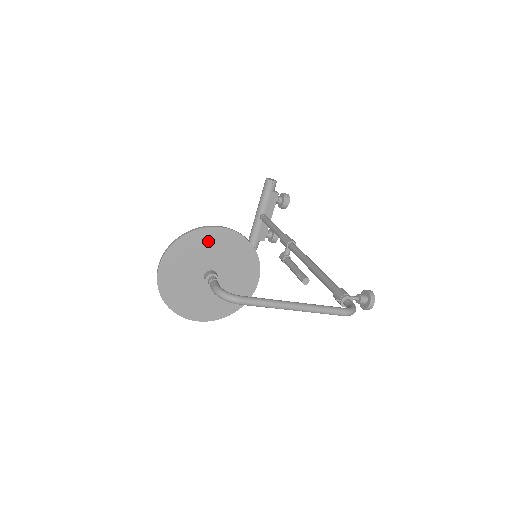
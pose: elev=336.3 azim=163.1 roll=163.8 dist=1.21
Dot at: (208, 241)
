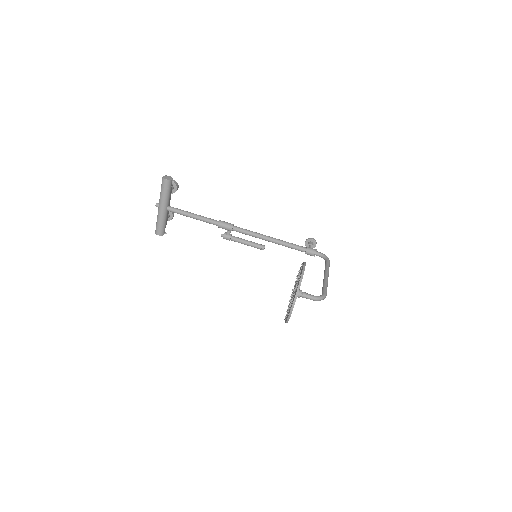
Dot at: occluded
